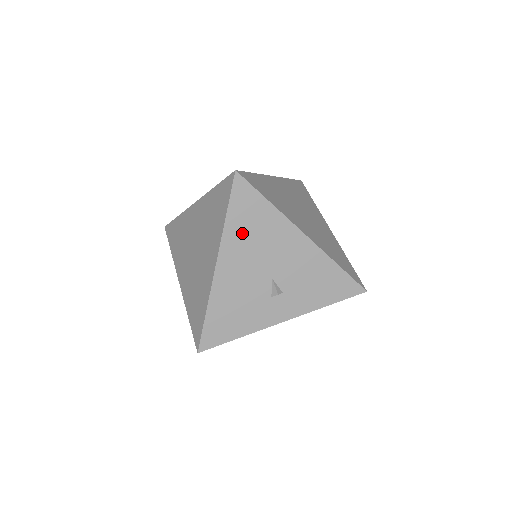
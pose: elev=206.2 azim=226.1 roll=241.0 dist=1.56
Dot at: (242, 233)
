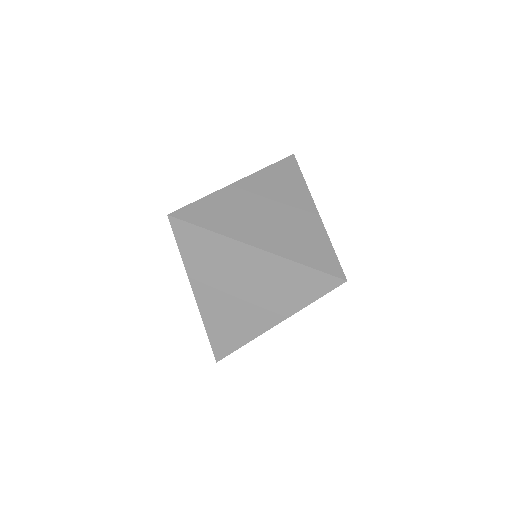
Dot at: occluded
